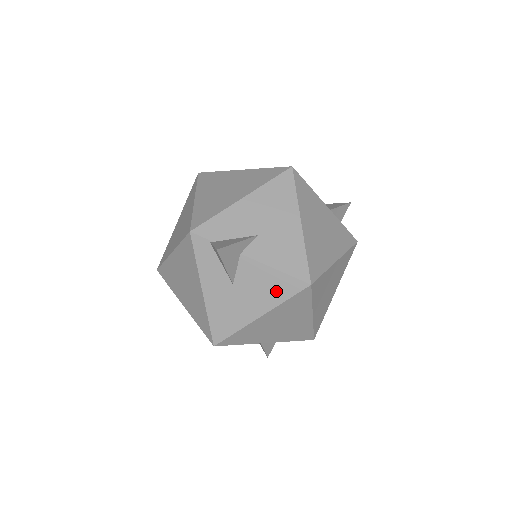
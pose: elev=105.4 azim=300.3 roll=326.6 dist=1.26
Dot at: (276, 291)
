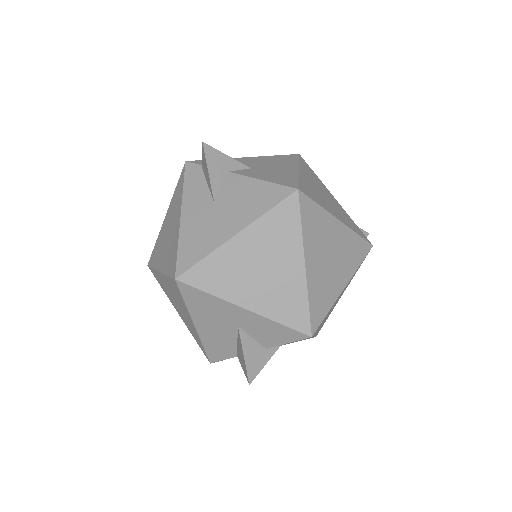
Dot at: (259, 202)
